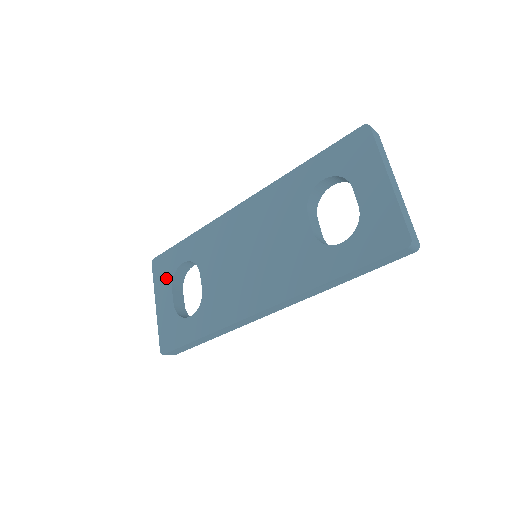
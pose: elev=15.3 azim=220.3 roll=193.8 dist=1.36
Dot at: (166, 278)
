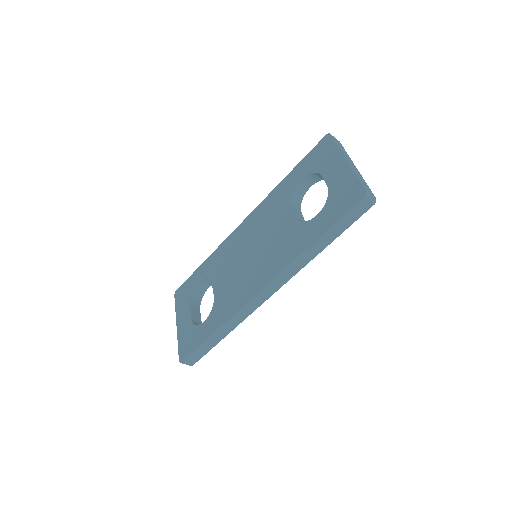
Dot at: (185, 301)
